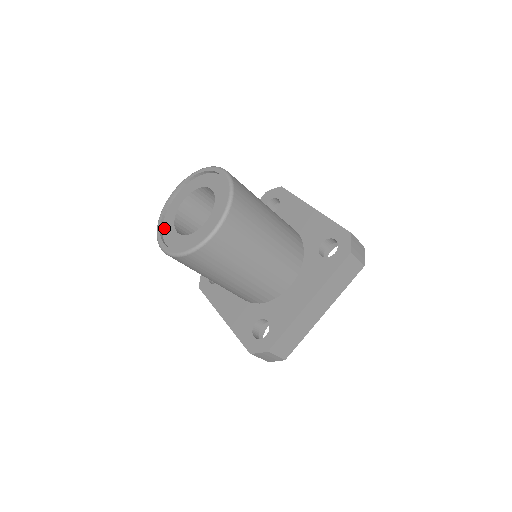
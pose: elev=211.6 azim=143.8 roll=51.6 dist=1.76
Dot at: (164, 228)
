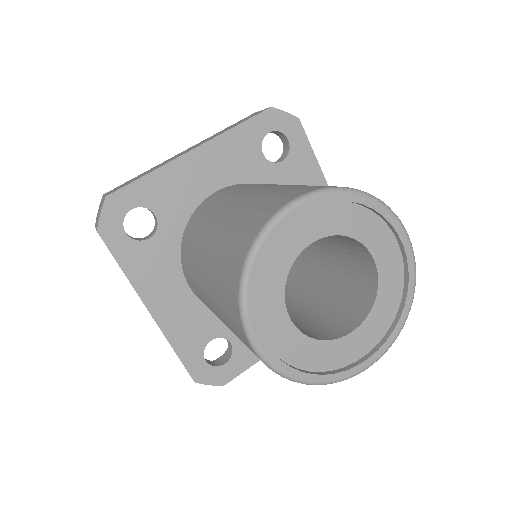
Dot at: (258, 290)
